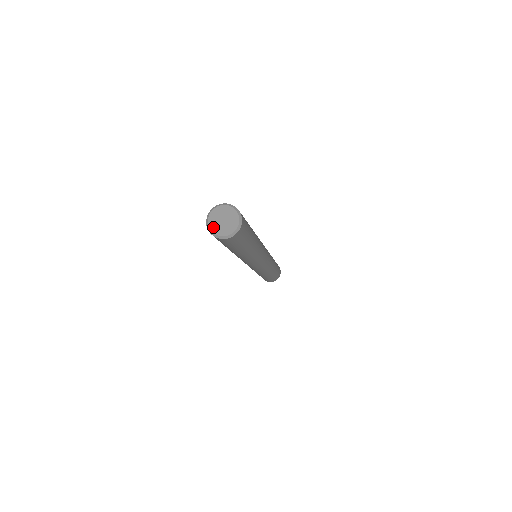
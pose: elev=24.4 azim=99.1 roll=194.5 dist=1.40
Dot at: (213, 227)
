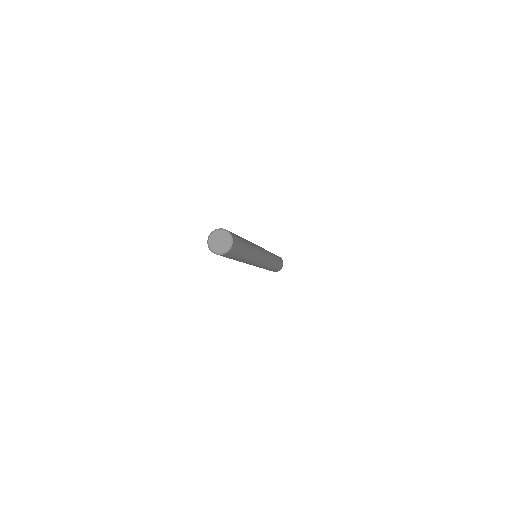
Dot at: (214, 249)
